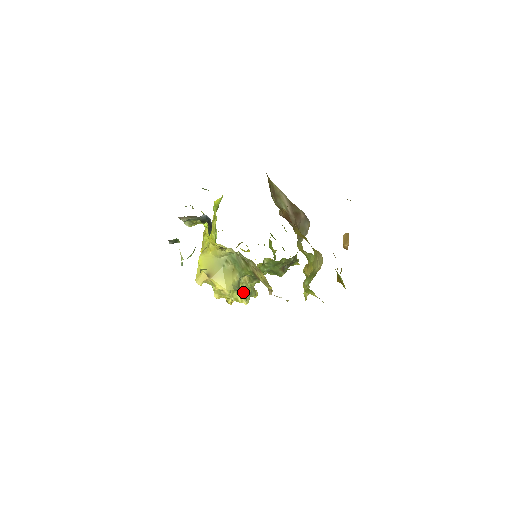
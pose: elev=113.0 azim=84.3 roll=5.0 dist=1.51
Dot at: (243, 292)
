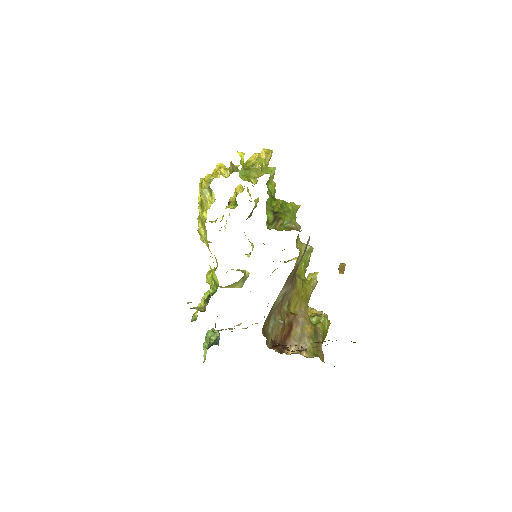
Dot at: (248, 276)
